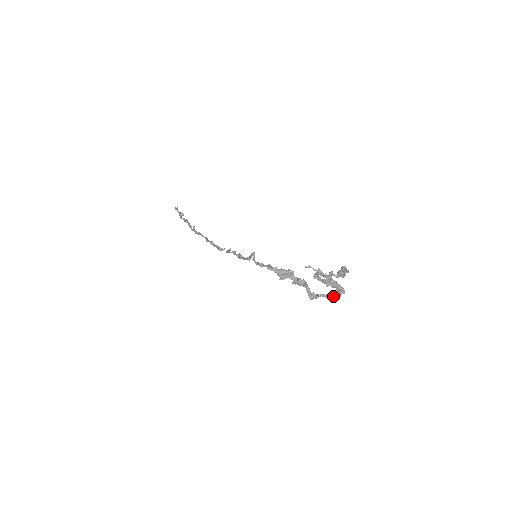
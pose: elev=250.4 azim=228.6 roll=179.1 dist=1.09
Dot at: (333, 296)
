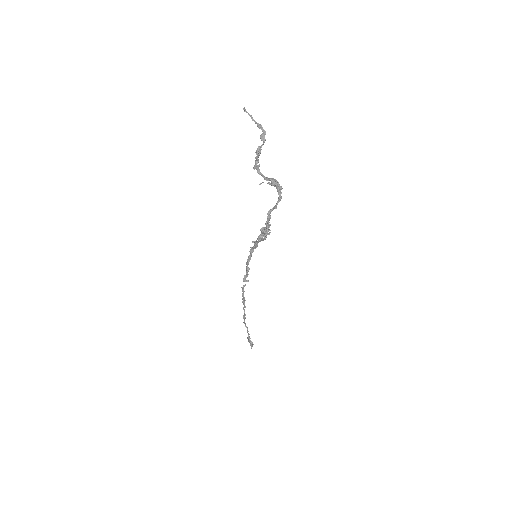
Dot at: (277, 203)
